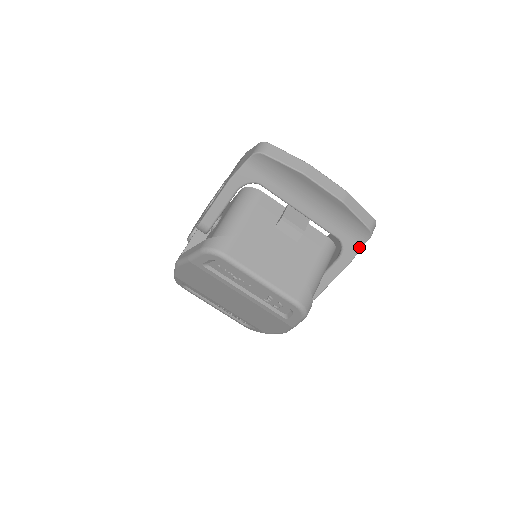
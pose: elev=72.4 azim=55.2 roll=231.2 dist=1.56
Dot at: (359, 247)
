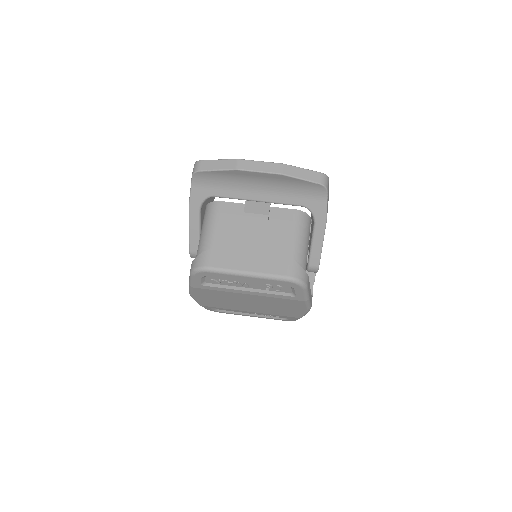
Dot at: (324, 204)
